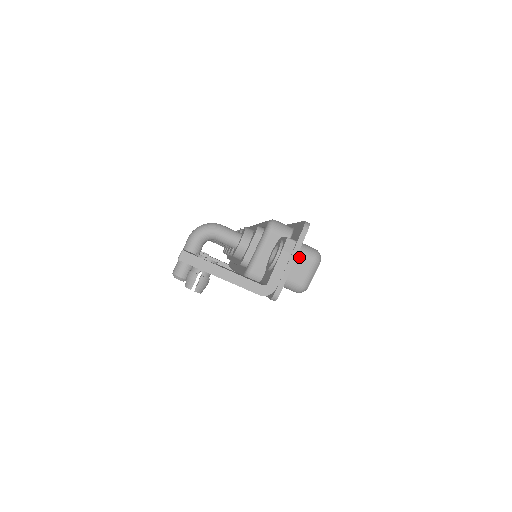
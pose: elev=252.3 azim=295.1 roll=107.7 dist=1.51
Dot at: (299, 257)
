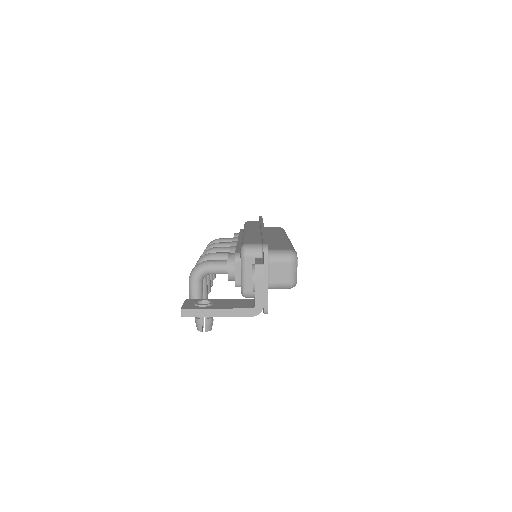
Dot at: (278, 264)
